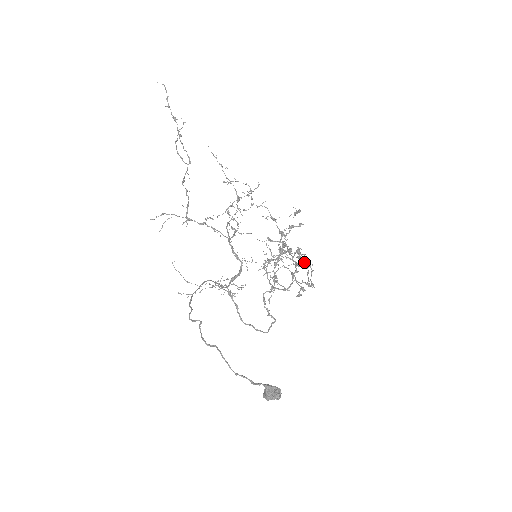
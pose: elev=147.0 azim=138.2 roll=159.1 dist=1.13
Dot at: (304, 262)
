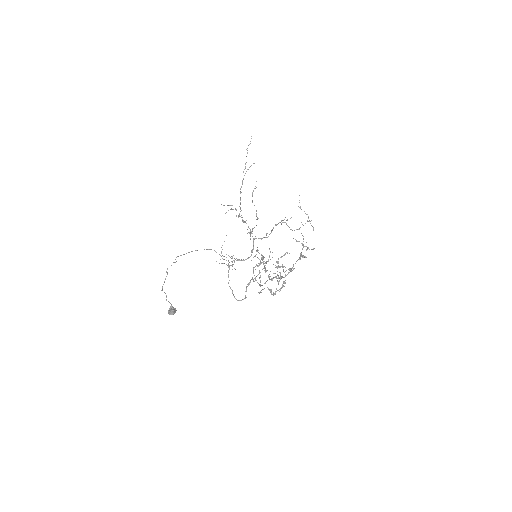
Dot at: (281, 278)
